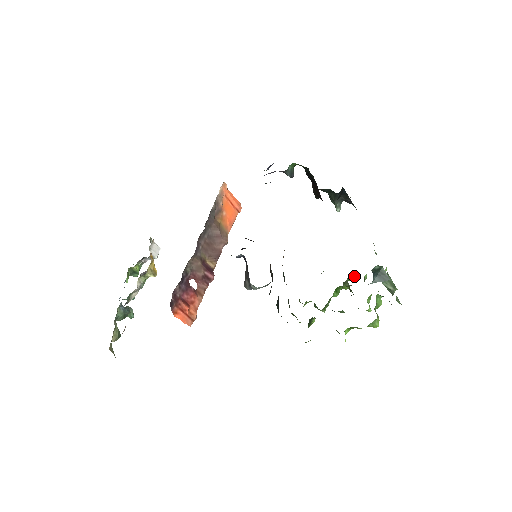
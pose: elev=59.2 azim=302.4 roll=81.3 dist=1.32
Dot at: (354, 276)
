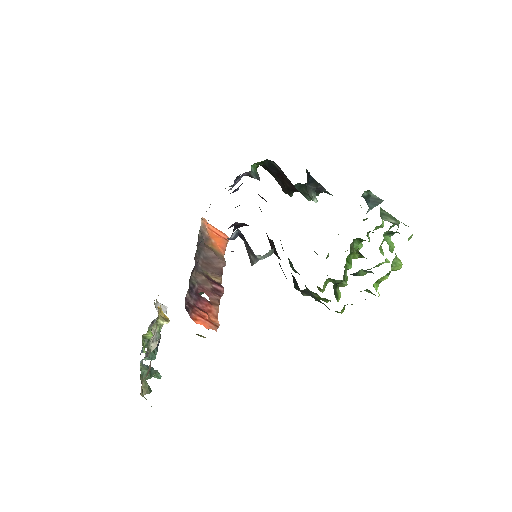
Dot at: (357, 242)
